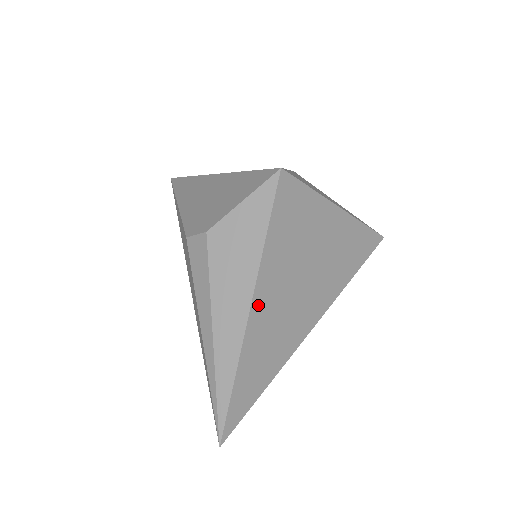
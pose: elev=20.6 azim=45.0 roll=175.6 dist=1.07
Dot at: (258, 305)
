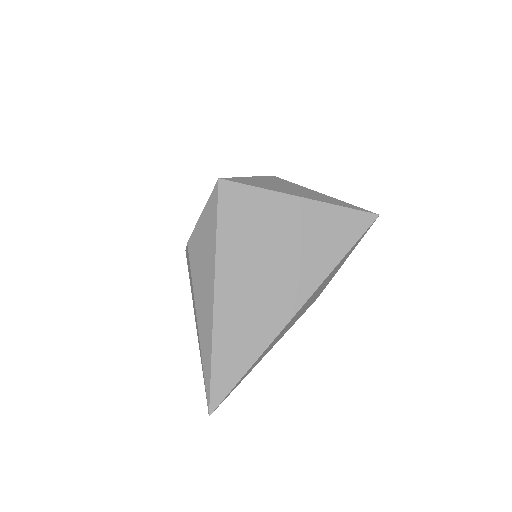
Dot at: (222, 295)
